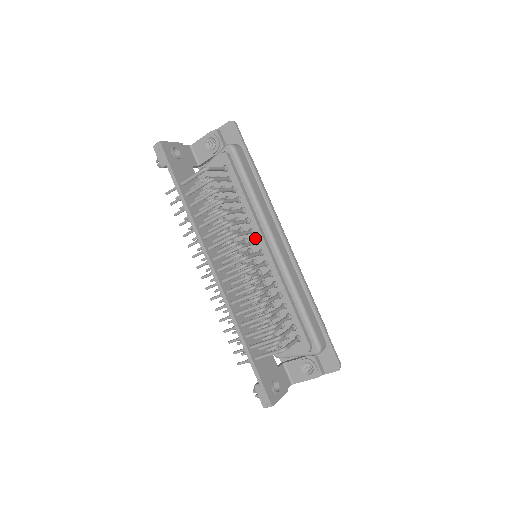
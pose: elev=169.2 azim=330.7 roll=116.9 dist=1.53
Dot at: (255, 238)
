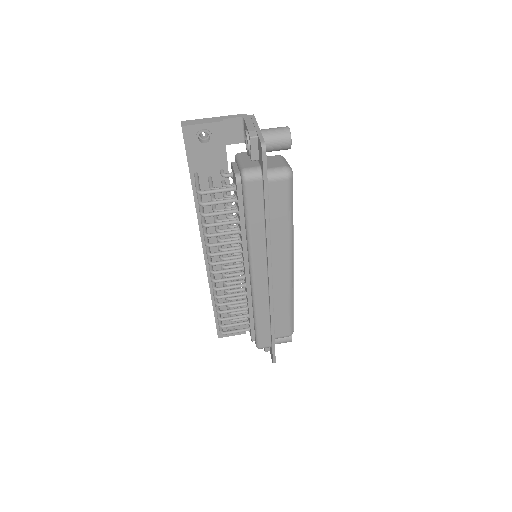
Dot at: occluded
